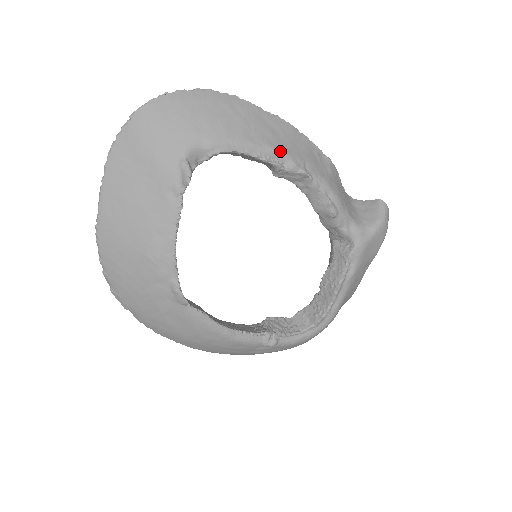
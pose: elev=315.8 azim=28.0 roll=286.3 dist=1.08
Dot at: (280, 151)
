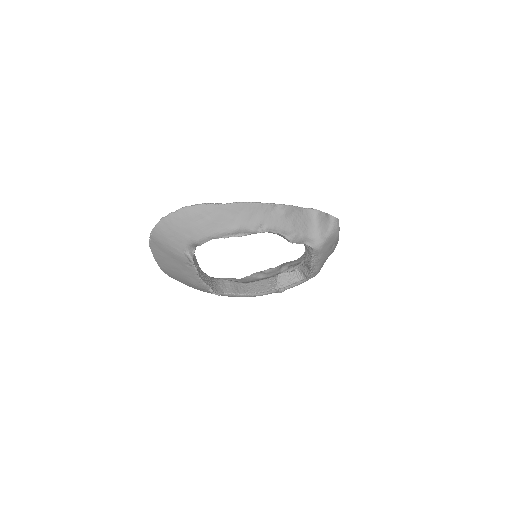
Dot at: (241, 228)
